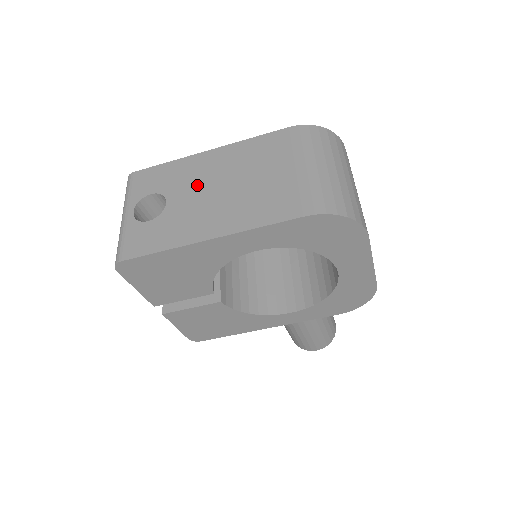
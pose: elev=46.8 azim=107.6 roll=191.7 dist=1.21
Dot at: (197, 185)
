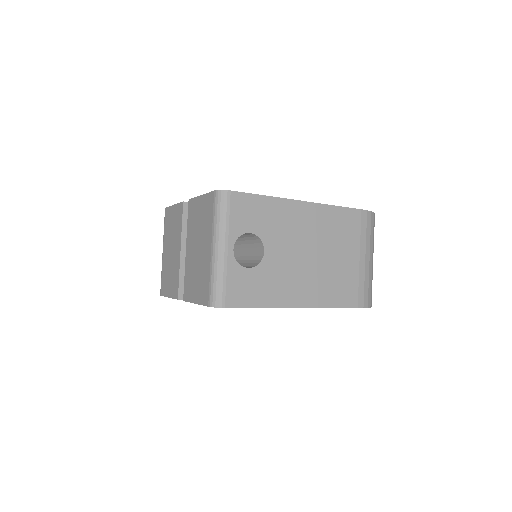
Dot at: (291, 242)
